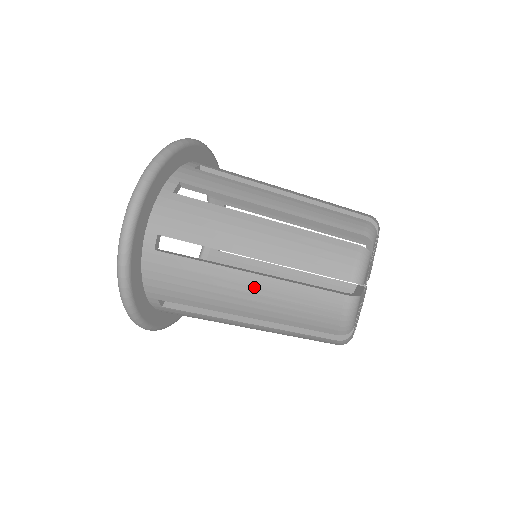
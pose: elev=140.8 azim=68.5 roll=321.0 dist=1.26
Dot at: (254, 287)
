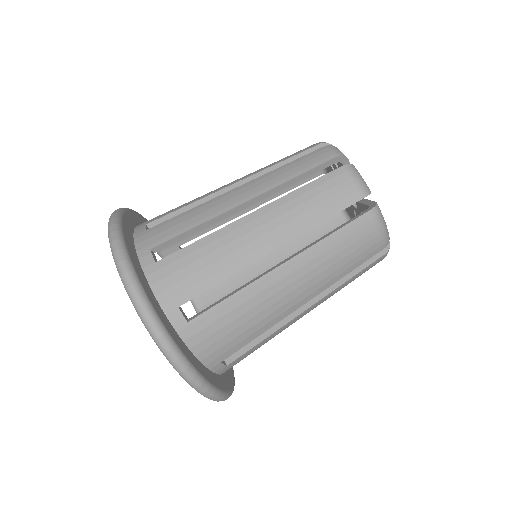
Dot at: (296, 272)
